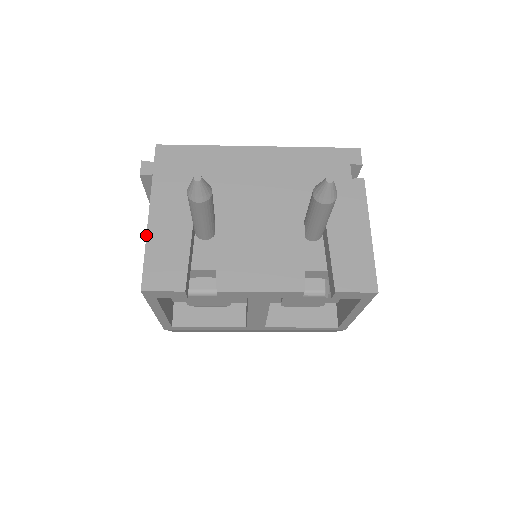
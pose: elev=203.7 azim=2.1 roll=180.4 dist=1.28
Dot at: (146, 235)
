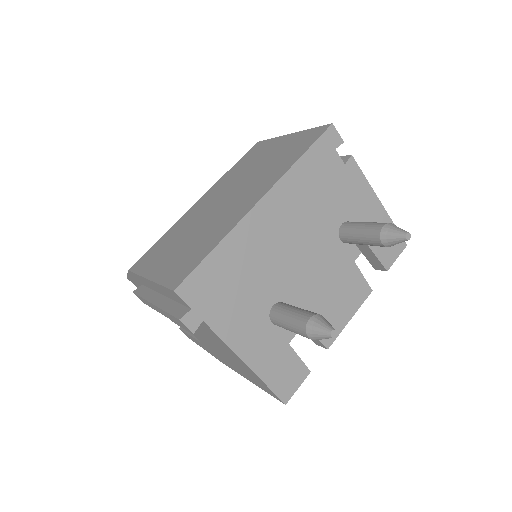
Dot at: (251, 370)
